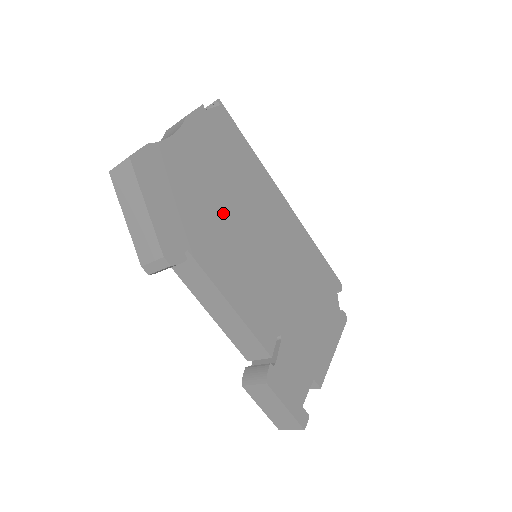
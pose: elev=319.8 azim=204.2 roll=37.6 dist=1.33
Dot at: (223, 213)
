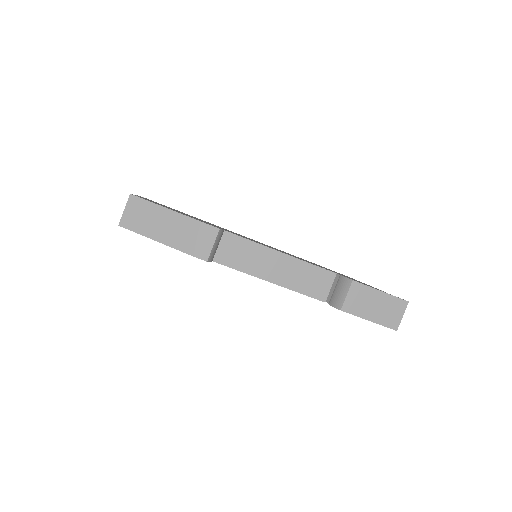
Dot at: occluded
